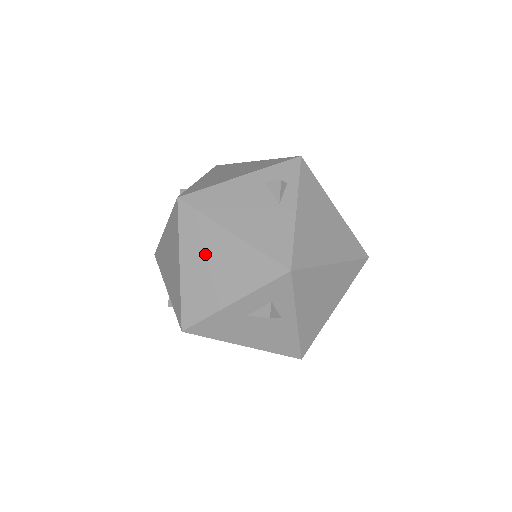
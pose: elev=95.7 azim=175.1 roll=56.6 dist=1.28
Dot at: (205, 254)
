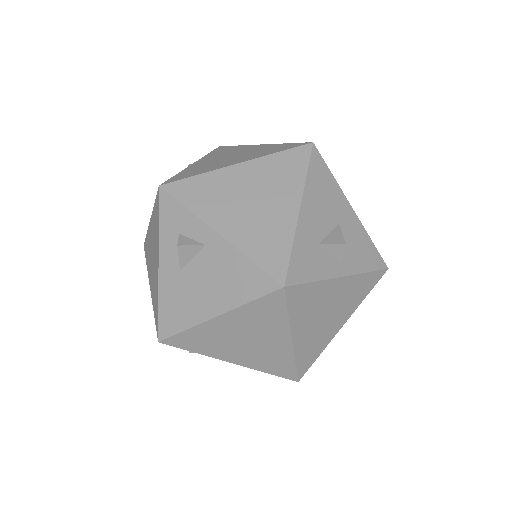
Dot at: (150, 257)
